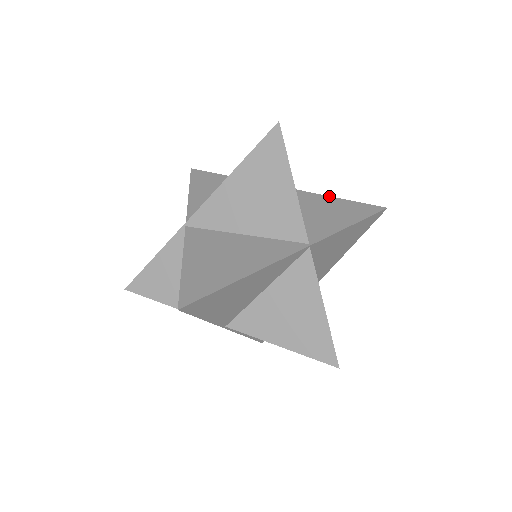
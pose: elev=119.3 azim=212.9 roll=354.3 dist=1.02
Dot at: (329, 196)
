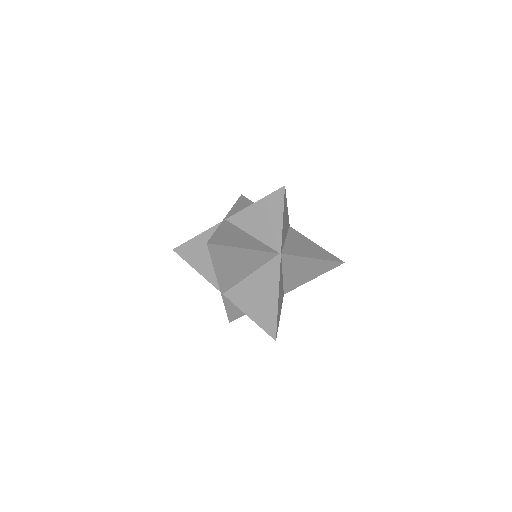
Dot at: occluded
